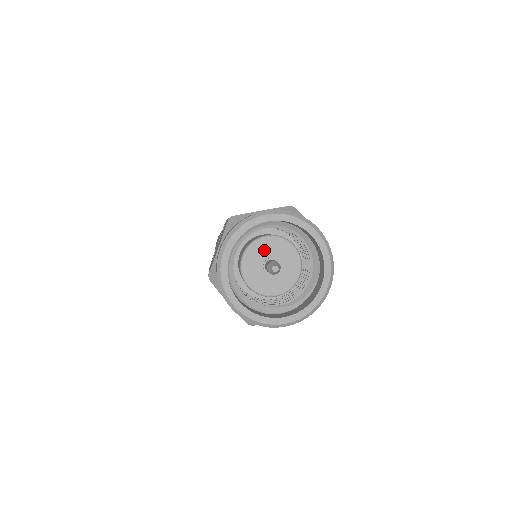
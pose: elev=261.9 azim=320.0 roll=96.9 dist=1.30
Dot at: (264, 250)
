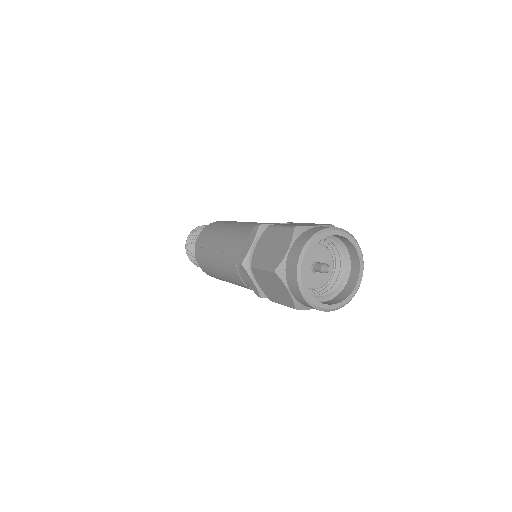
Dot at: (314, 254)
